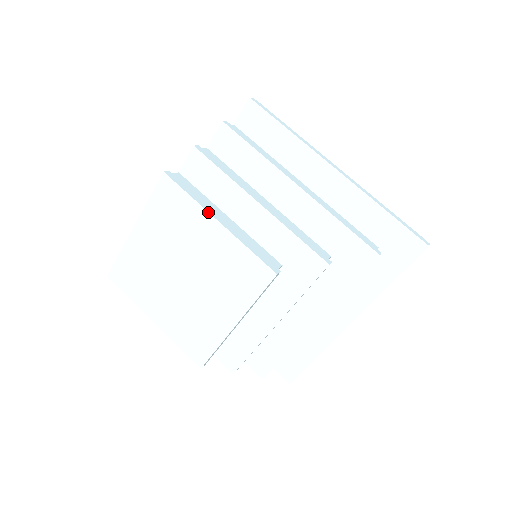
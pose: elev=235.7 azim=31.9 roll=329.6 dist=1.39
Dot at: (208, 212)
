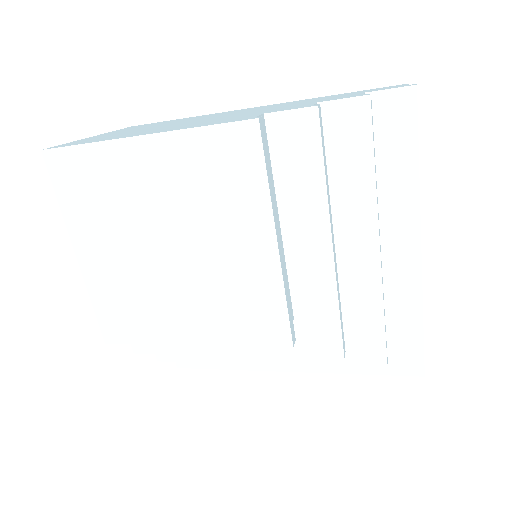
Dot at: (274, 222)
